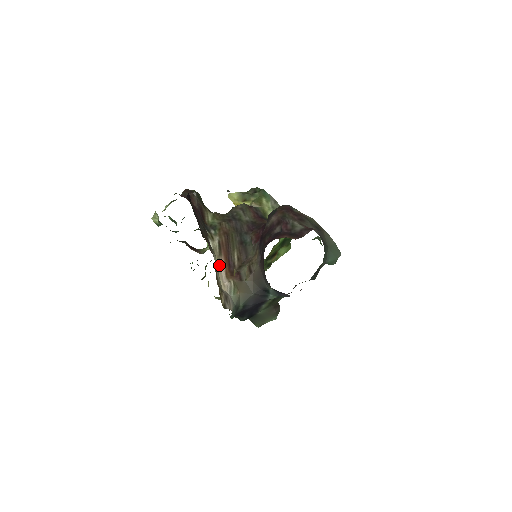
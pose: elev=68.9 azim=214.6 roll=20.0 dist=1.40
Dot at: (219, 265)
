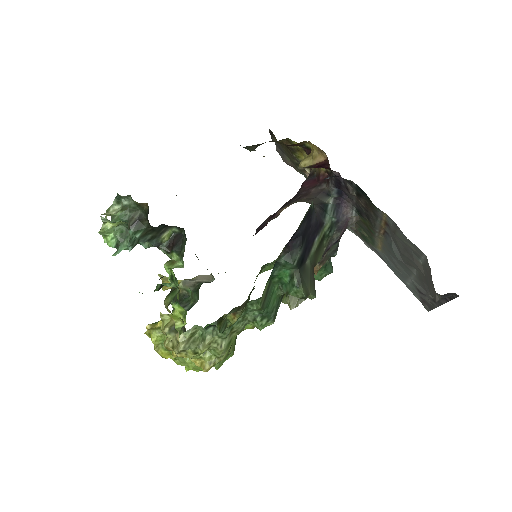
Dot at: occluded
